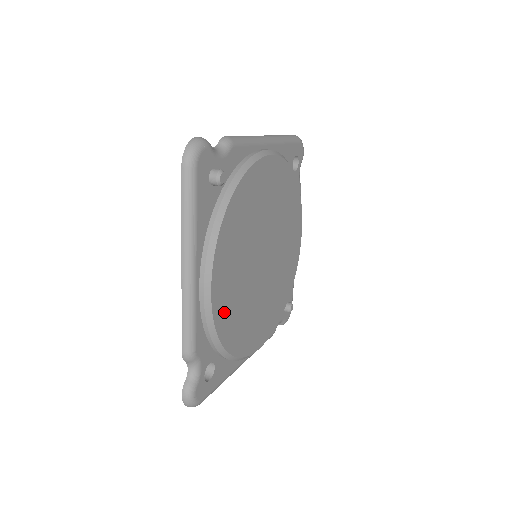
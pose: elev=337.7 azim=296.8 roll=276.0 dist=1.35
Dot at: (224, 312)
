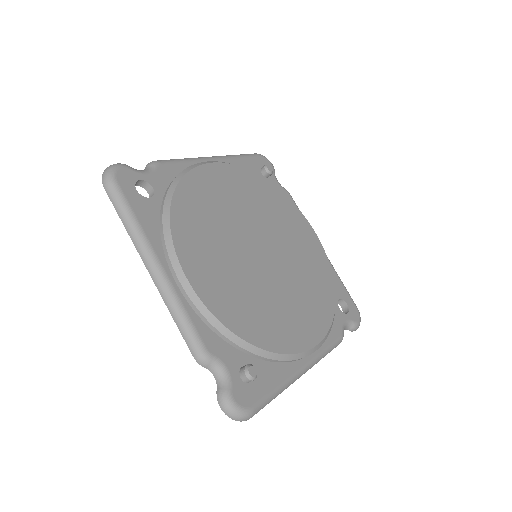
Dot at: (202, 185)
